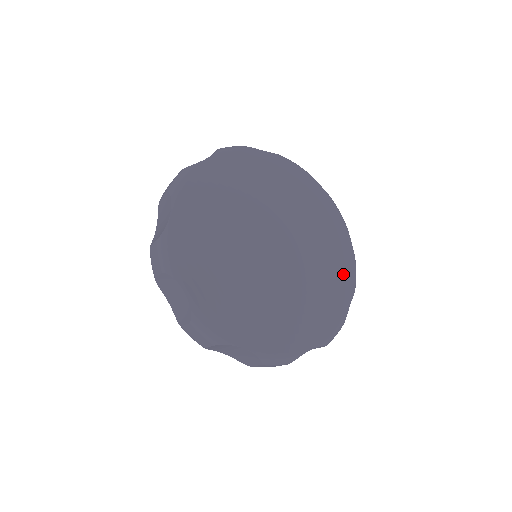
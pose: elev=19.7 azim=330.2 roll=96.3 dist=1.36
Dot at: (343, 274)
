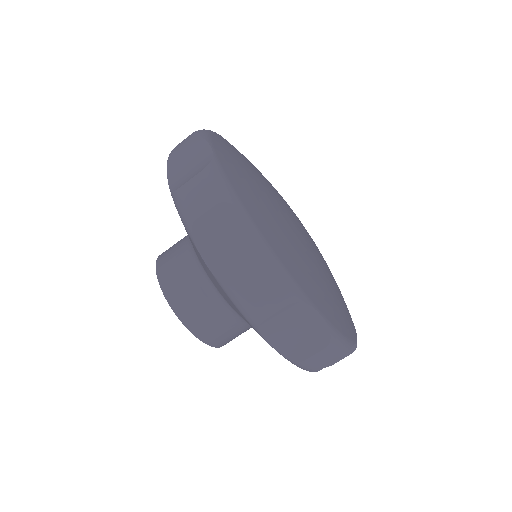
Dot at: (348, 314)
